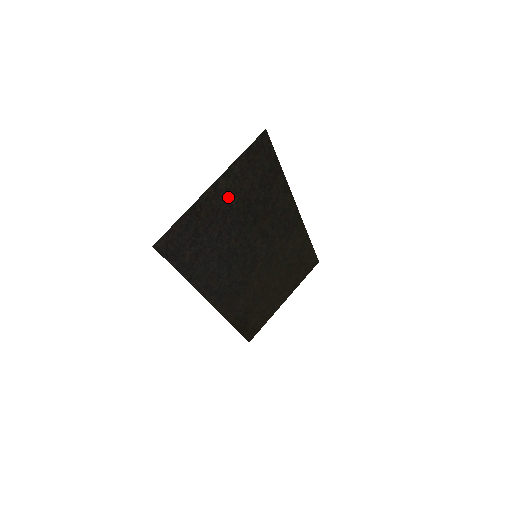
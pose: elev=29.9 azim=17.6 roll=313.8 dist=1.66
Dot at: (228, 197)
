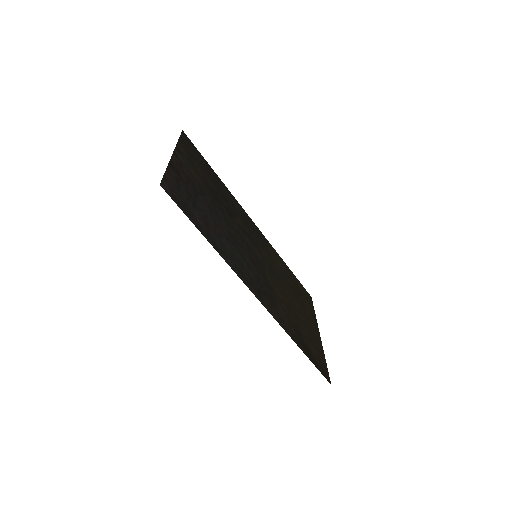
Dot at: (193, 174)
